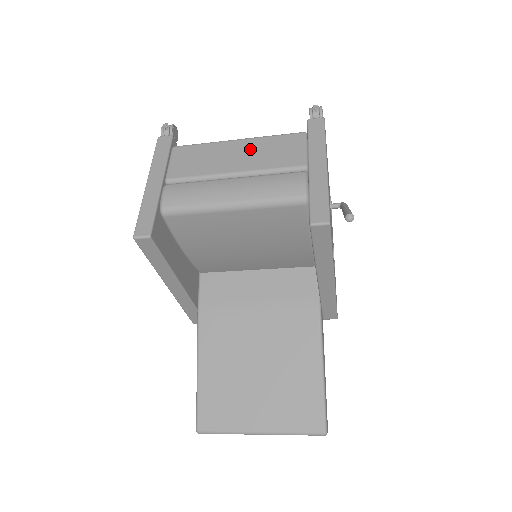
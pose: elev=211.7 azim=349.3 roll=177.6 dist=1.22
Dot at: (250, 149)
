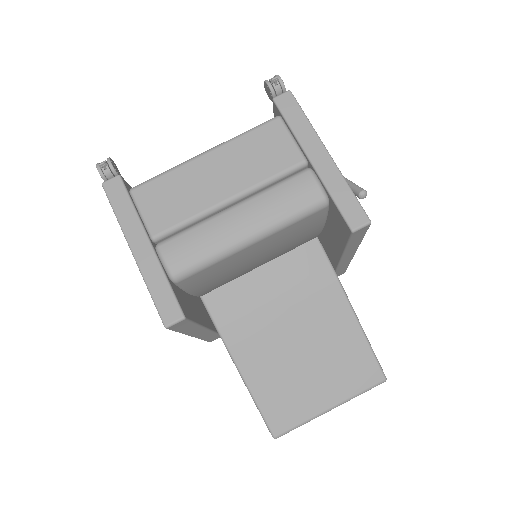
Dot at: (229, 161)
